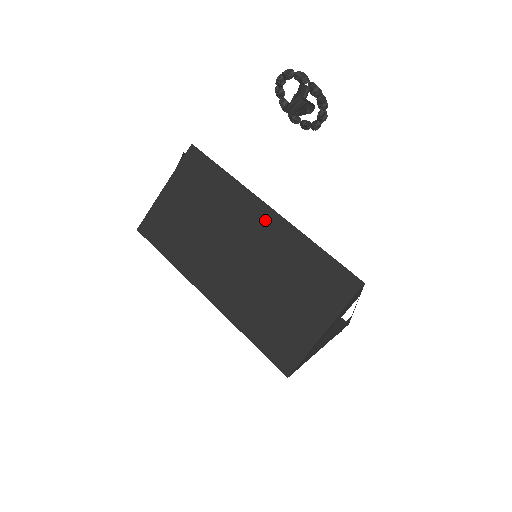
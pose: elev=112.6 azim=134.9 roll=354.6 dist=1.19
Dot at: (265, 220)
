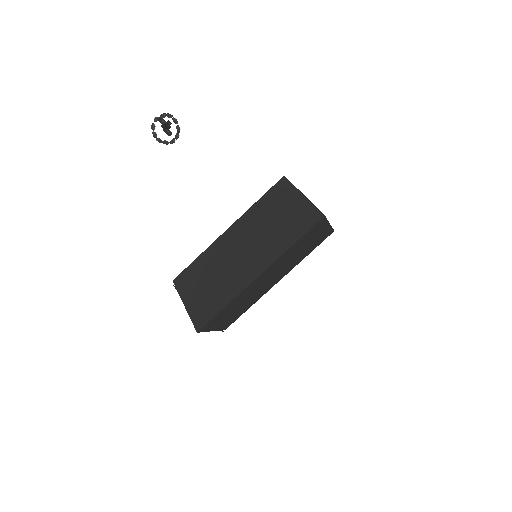
Dot at: (232, 232)
